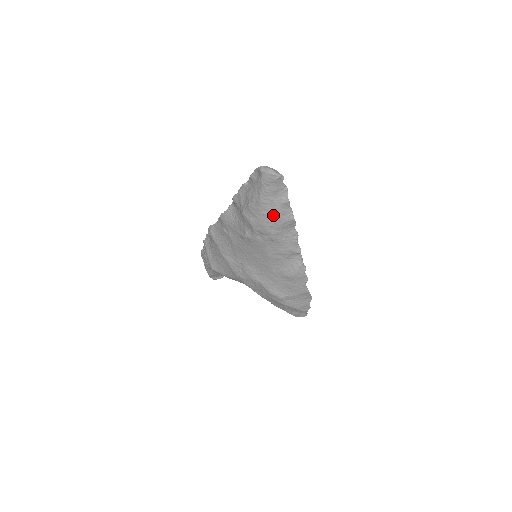
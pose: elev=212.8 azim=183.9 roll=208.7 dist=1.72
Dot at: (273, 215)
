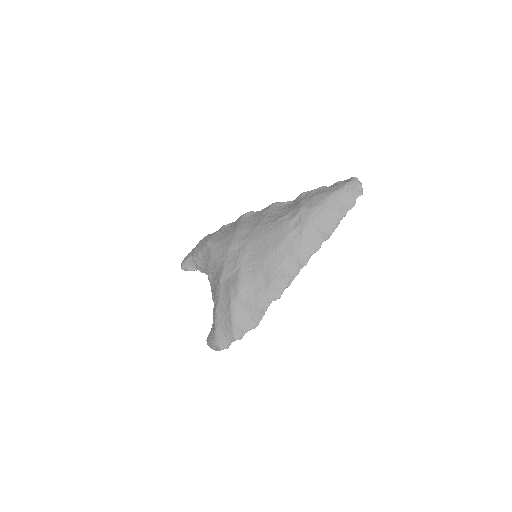
Dot at: (326, 212)
